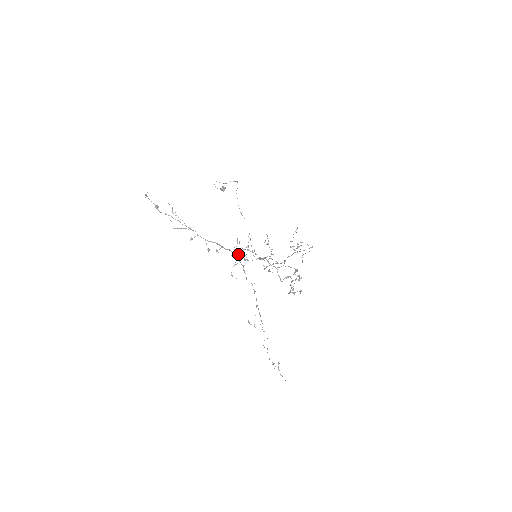
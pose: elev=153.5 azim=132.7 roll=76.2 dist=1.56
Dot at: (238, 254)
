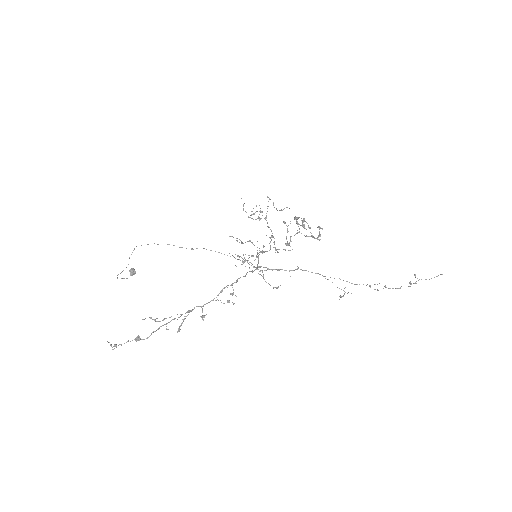
Dot at: (254, 267)
